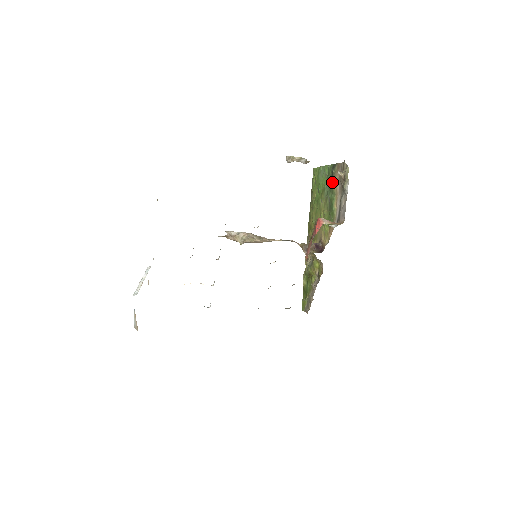
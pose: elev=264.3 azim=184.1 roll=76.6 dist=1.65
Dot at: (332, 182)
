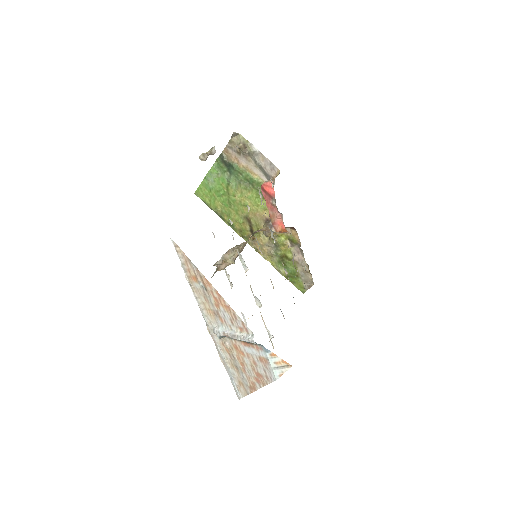
Dot at: (233, 167)
